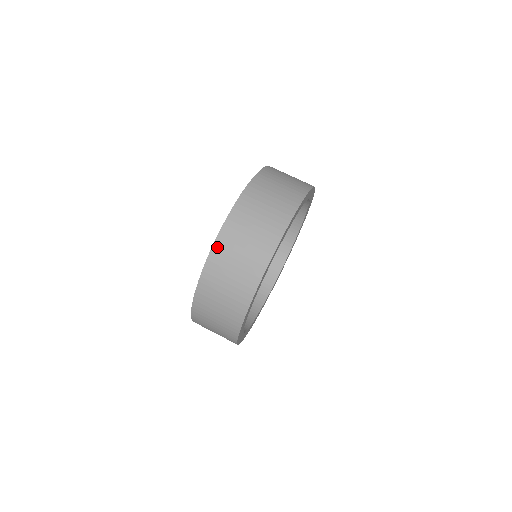
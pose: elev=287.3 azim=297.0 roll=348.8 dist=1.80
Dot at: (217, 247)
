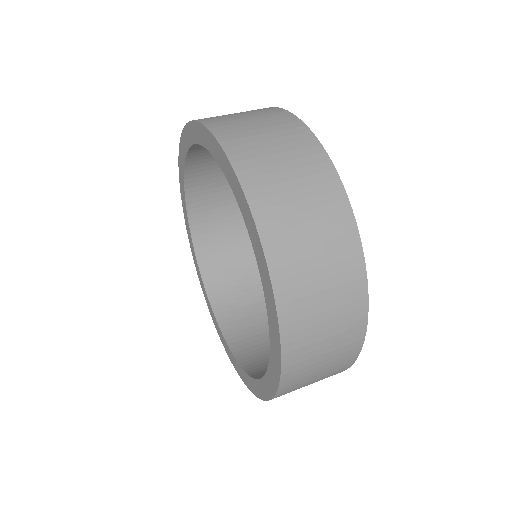
Dot at: (204, 120)
